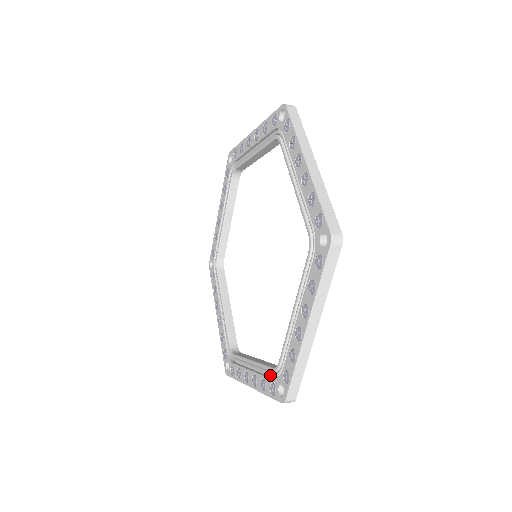
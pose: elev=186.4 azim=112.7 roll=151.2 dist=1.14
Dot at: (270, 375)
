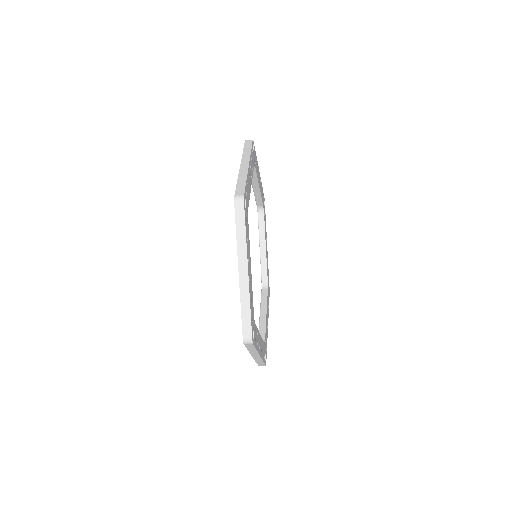
Dot at: occluded
